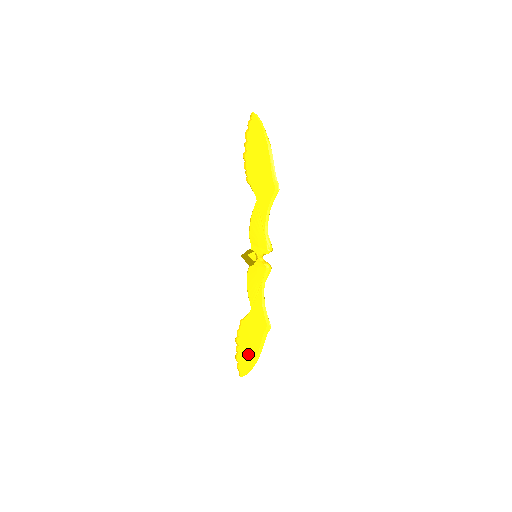
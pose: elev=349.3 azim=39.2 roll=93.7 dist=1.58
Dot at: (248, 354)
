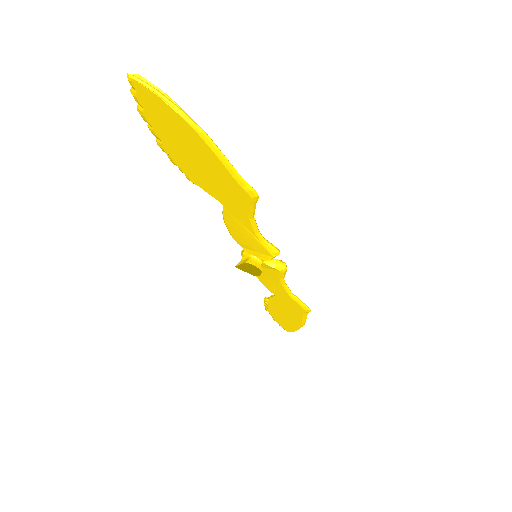
Dot at: (289, 322)
